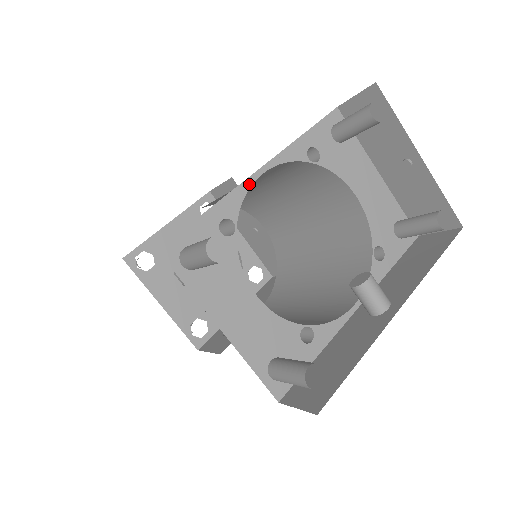
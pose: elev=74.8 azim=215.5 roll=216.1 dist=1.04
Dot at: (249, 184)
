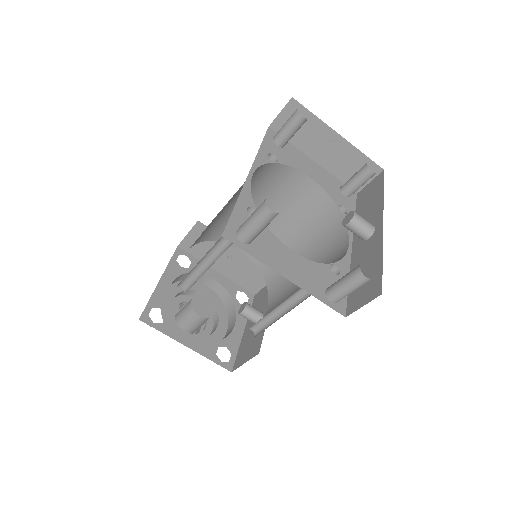
Dot at: (249, 183)
